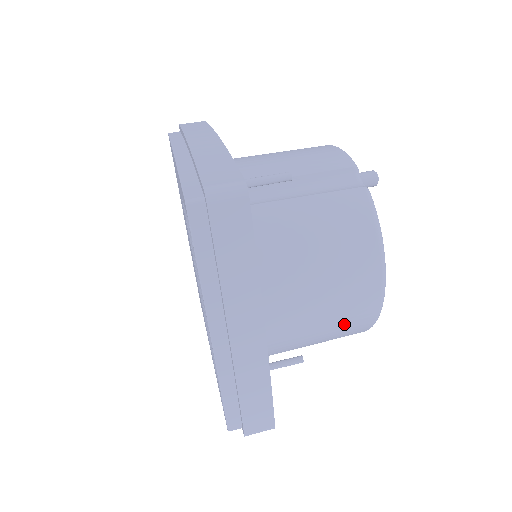
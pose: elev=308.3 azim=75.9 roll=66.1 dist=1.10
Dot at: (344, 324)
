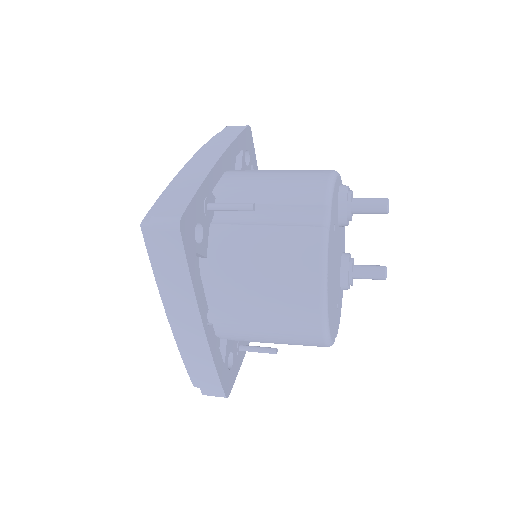
Dot at: (292, 338)
